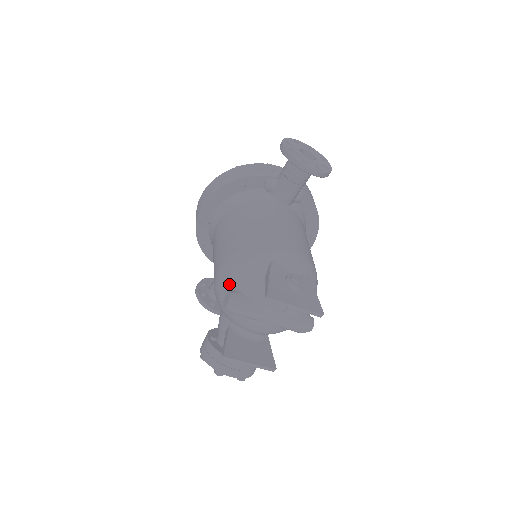
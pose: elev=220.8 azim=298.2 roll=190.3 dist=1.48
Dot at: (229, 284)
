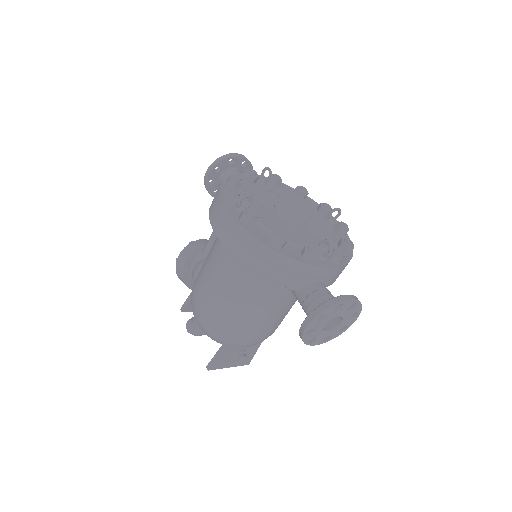
Dot at: (197, 321)
